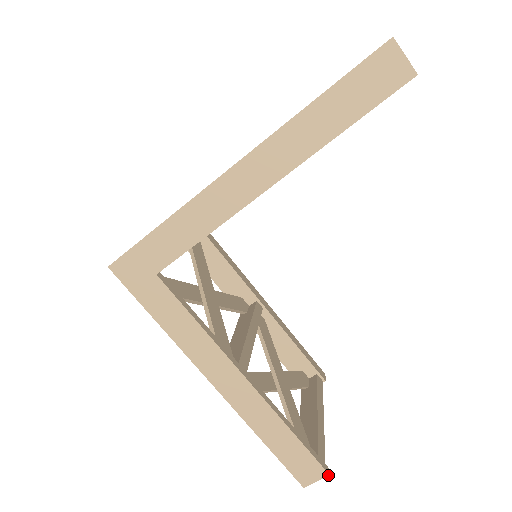
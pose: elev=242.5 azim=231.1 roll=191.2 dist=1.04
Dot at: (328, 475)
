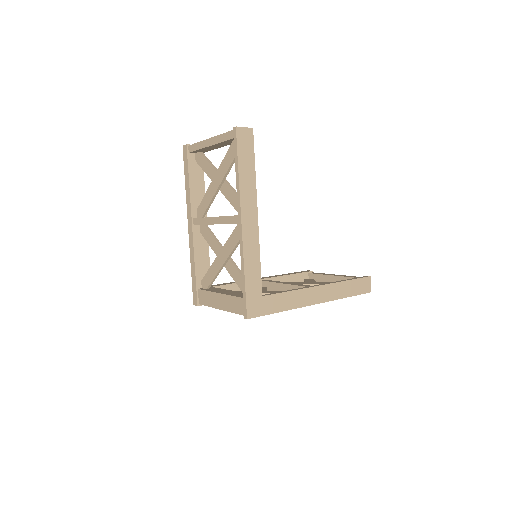
Dot at: (370, 277)
